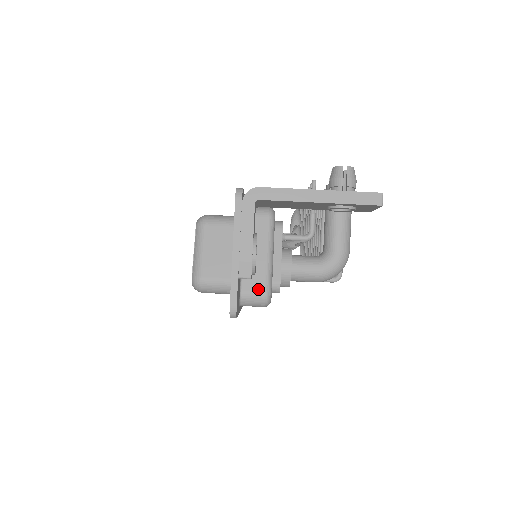
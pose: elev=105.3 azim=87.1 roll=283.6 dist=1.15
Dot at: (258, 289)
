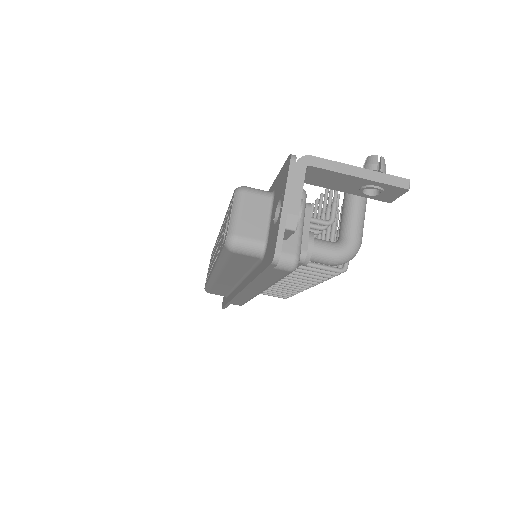
Dot at: (290, 252)
